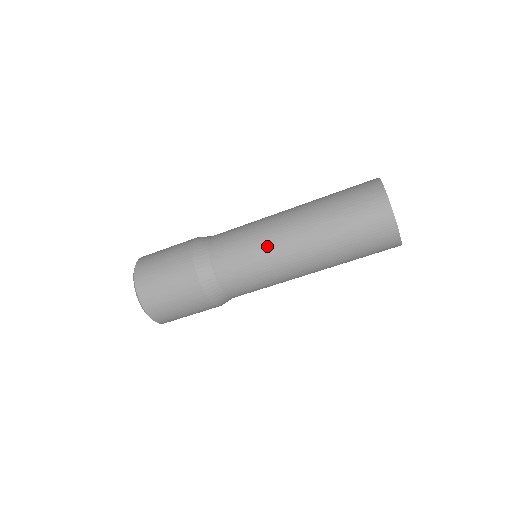
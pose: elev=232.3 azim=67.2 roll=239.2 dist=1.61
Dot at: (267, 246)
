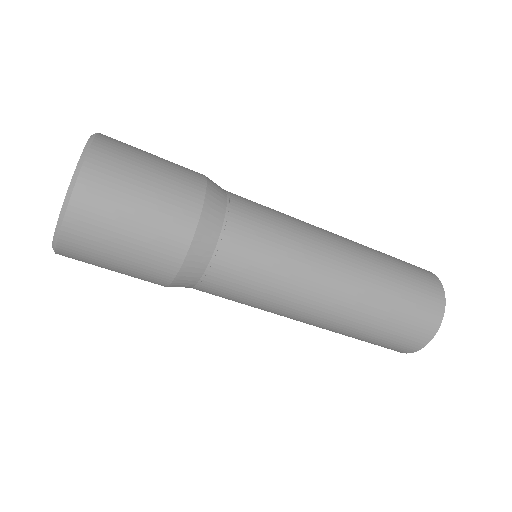
Dot at: (304, 269)
